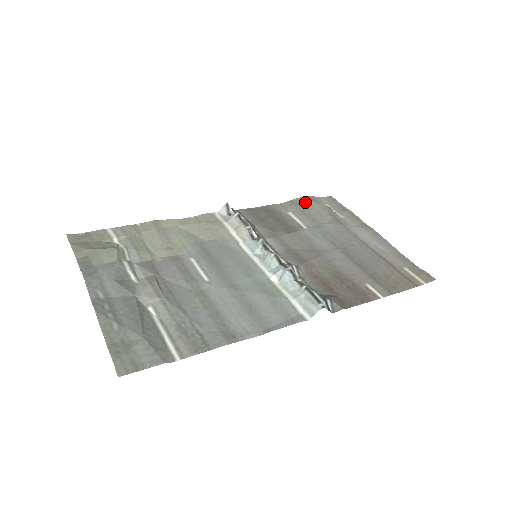
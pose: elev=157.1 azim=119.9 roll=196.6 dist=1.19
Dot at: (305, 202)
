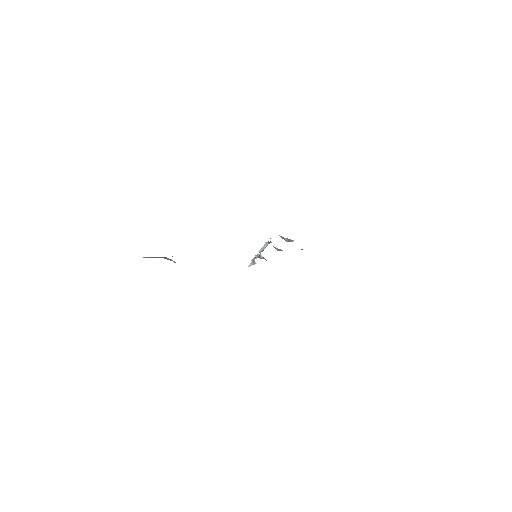
Dot at: occluded
